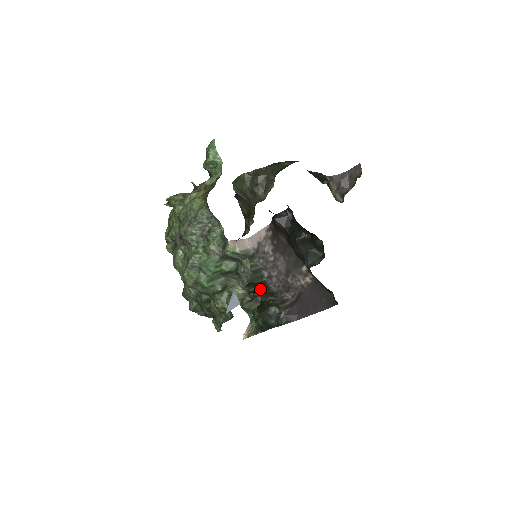
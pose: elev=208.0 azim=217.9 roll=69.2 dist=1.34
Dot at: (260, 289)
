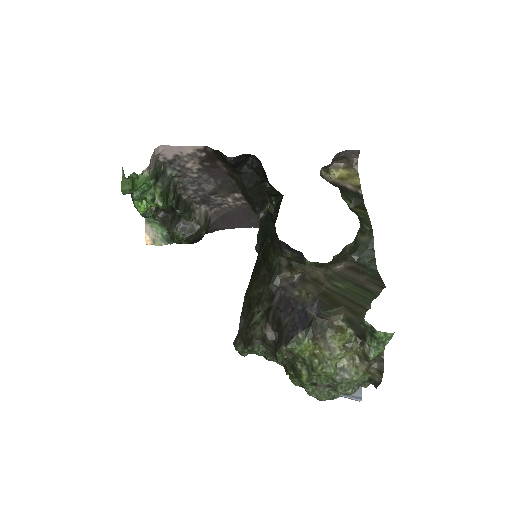
Dot at: (178, 208)
